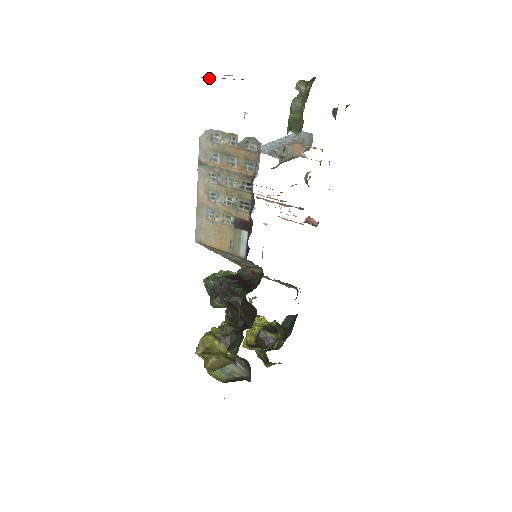
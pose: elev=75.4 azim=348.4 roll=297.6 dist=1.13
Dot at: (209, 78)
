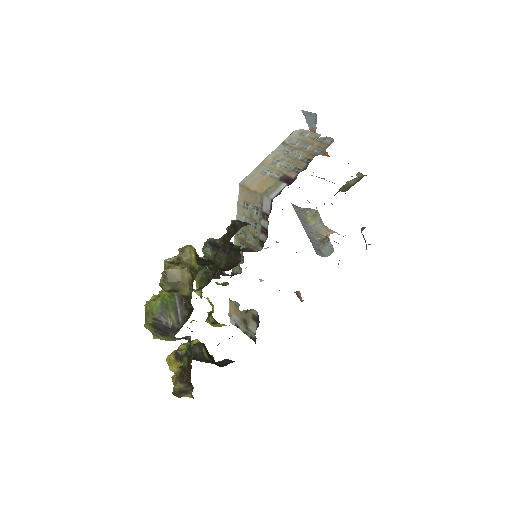
Dot at: (313, 130)
